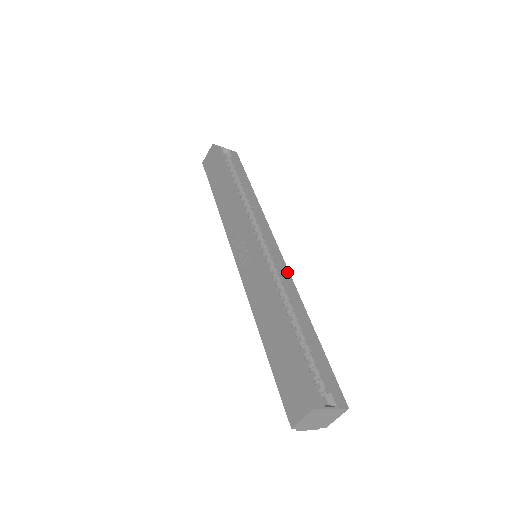
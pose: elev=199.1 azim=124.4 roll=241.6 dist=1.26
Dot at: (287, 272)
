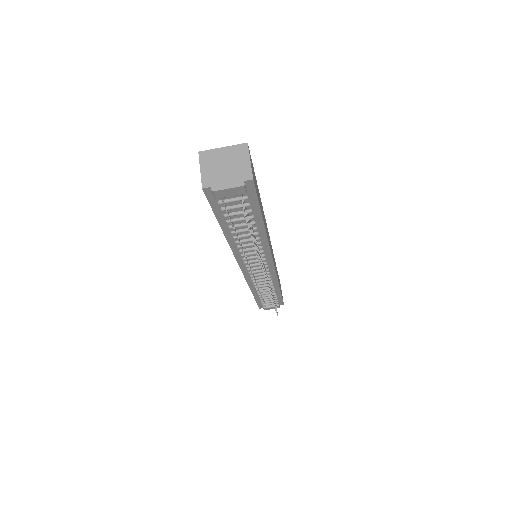
Dot at: occluded
